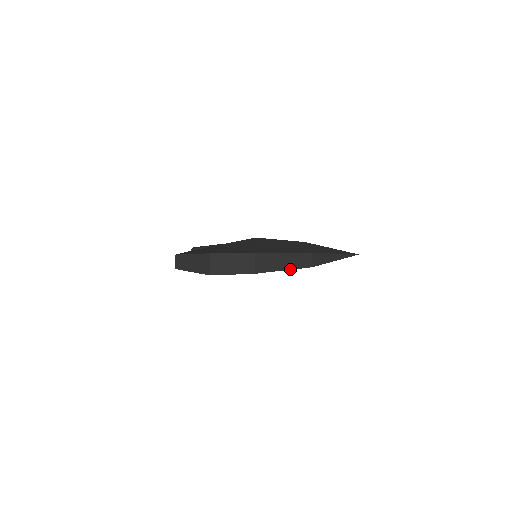
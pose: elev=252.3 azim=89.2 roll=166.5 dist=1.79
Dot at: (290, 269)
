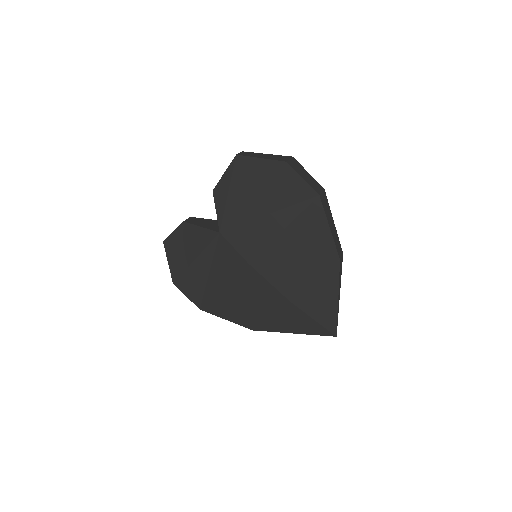
Dot at: (332, 234)
